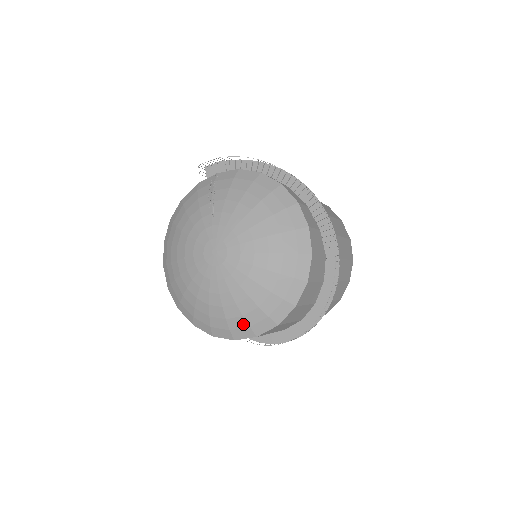
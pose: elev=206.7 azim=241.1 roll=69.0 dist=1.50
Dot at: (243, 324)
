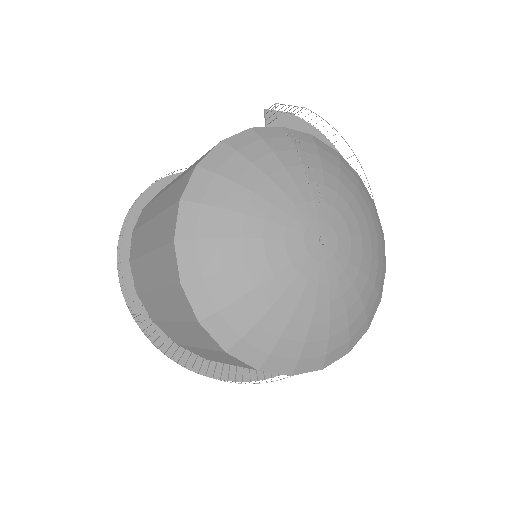
Dot at: (321, 351)
